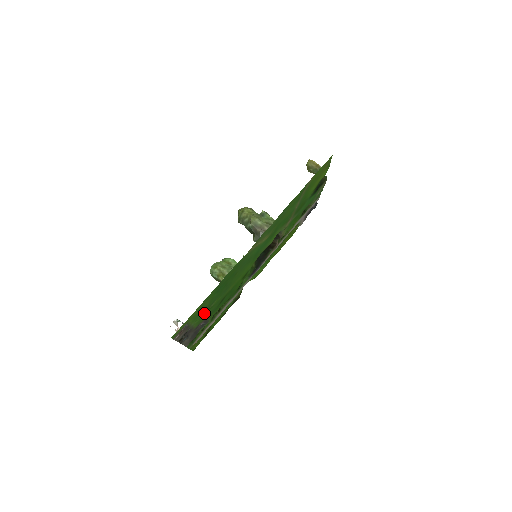
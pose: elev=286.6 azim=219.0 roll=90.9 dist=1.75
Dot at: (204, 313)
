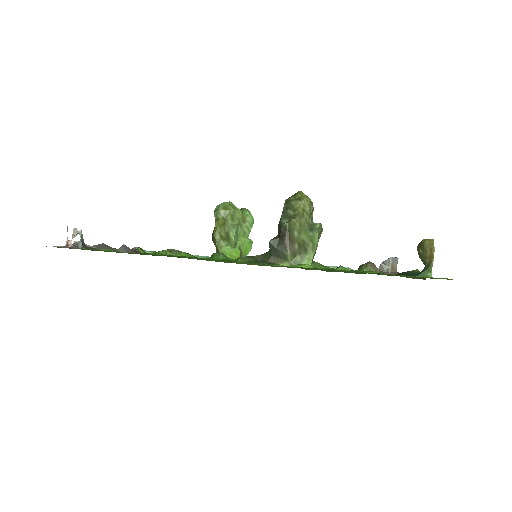
Dot at: occluded
